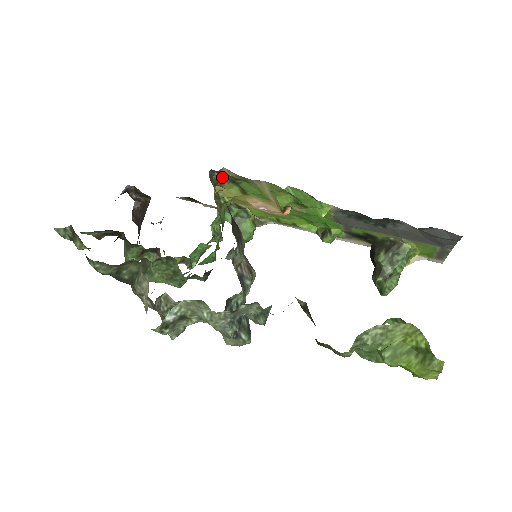
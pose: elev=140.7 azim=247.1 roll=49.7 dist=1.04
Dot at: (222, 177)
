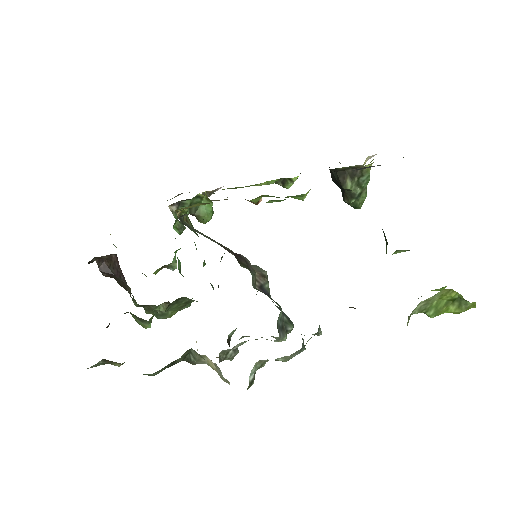
Dot at: (190, 213)
